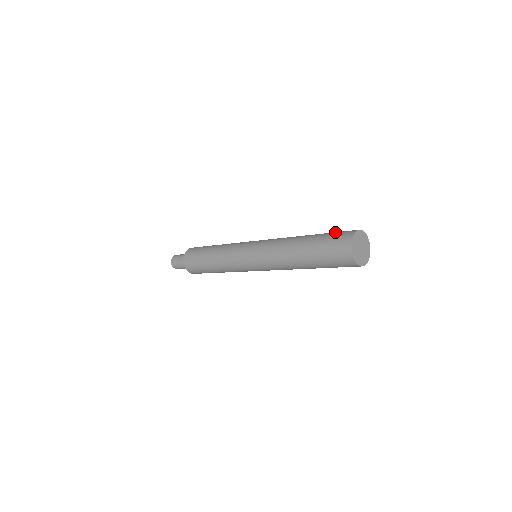
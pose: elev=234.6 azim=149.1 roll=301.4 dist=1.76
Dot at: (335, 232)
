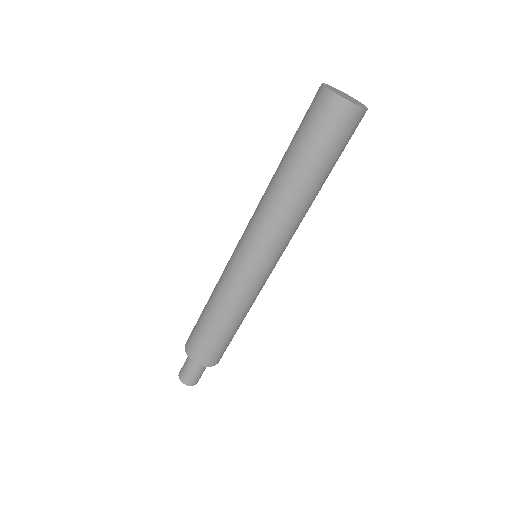
Dot at: occluded
